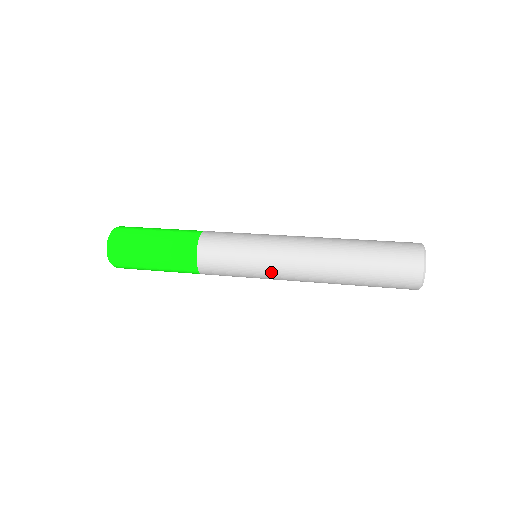
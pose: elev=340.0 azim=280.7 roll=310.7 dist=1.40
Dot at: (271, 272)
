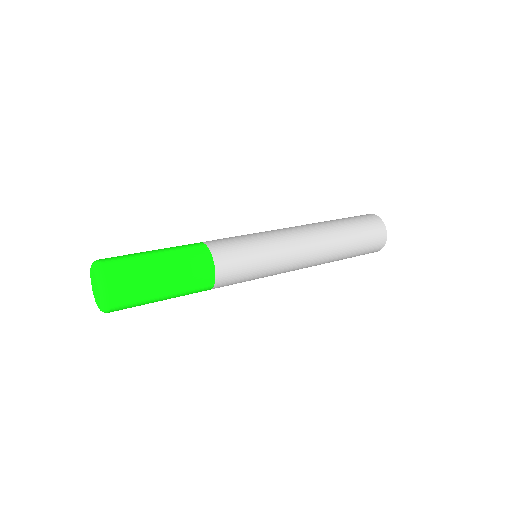
Dot at: (282, 270)
